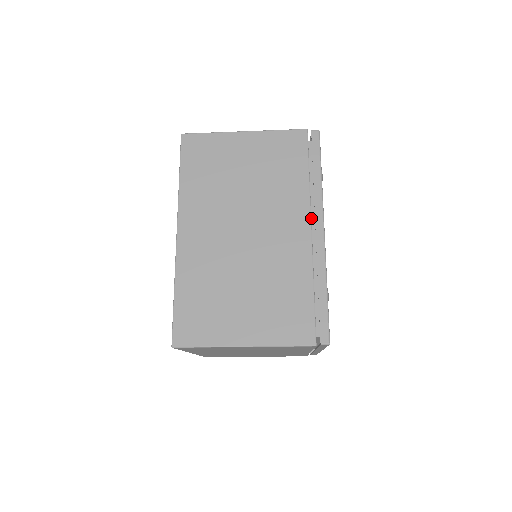
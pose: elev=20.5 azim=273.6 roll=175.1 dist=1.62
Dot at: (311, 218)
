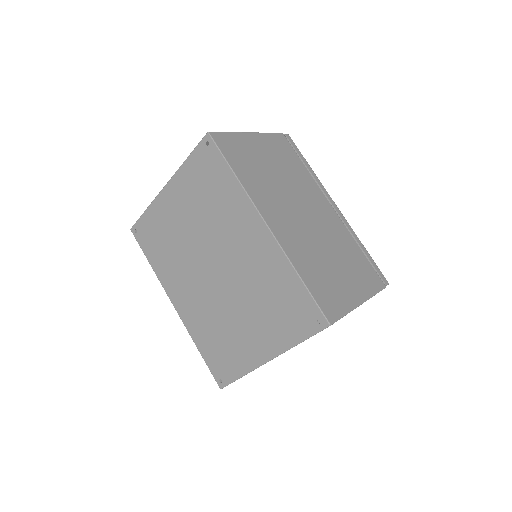
Dot at: occluded
